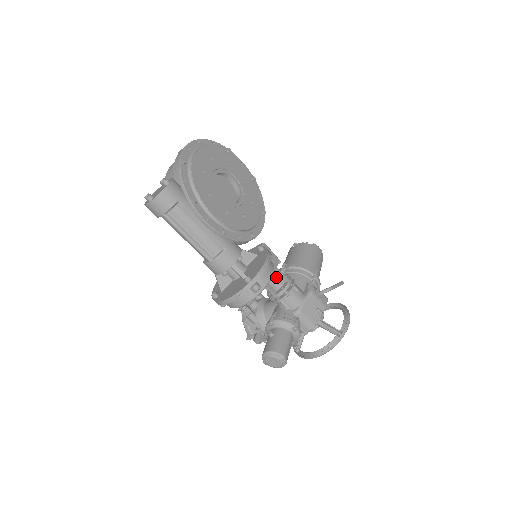
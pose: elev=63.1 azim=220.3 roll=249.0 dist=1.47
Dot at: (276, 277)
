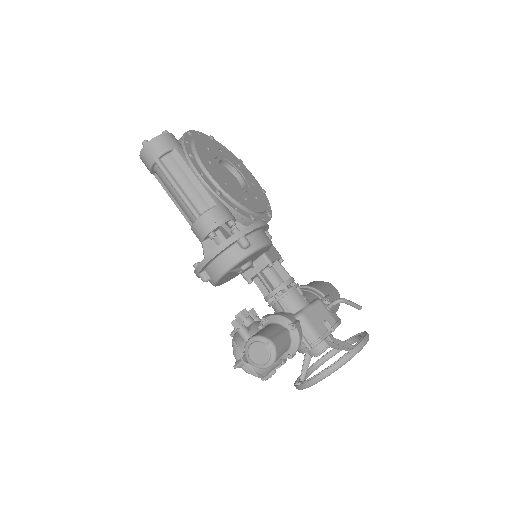
Dot at: (276, 272)
